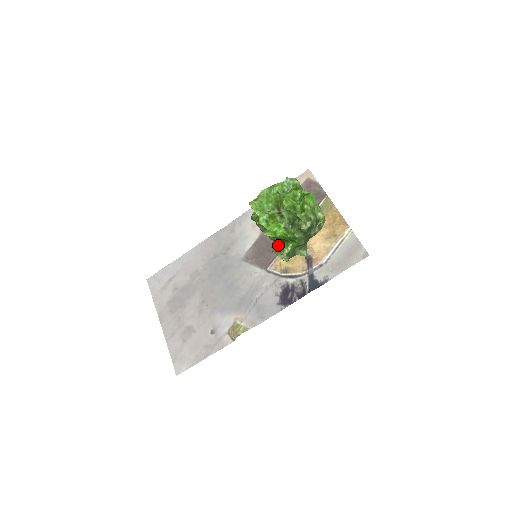
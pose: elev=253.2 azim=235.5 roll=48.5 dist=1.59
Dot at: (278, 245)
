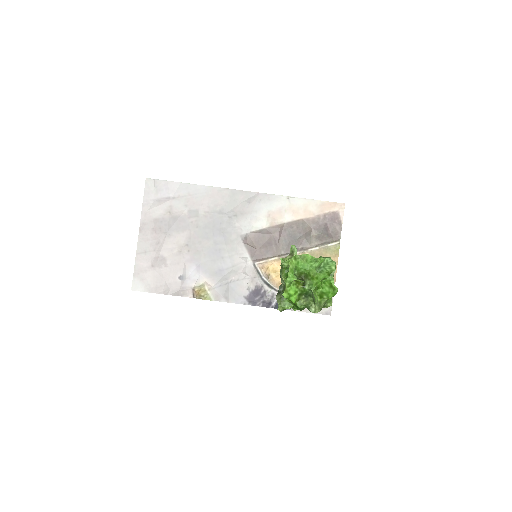
Dot at: occluded
